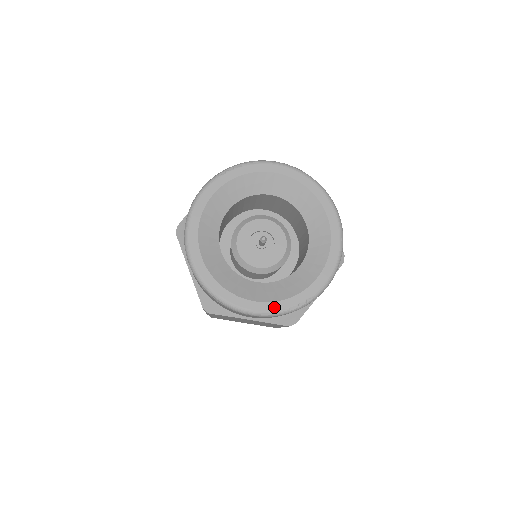
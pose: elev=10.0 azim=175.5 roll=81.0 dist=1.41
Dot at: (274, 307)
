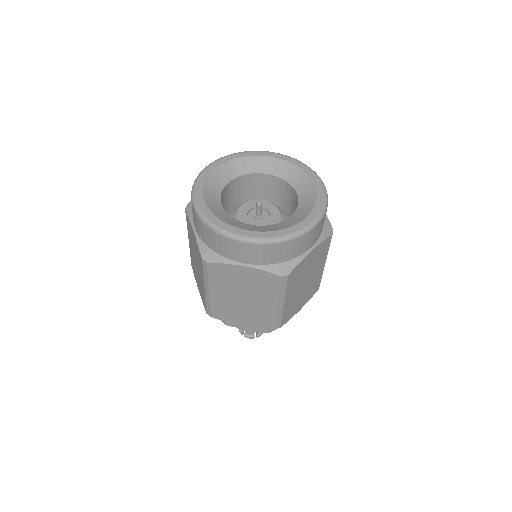
Dot at: (265, 235)
